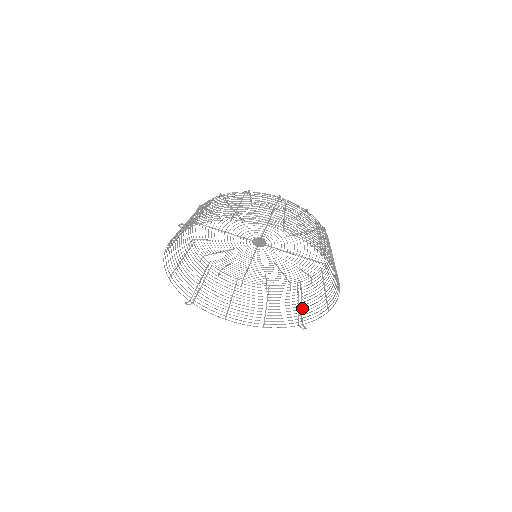
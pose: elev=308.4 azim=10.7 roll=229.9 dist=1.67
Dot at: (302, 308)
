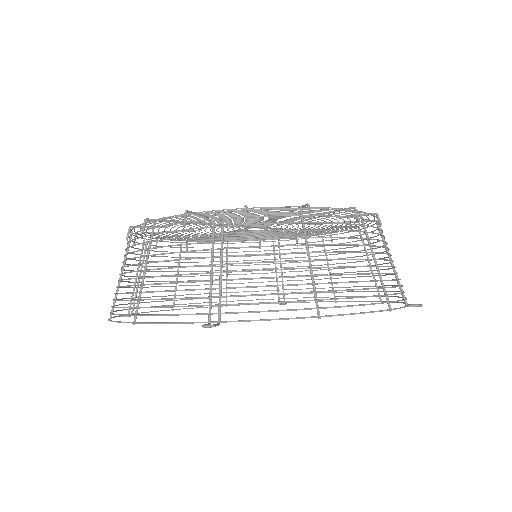
Dot at: (283, 281)
